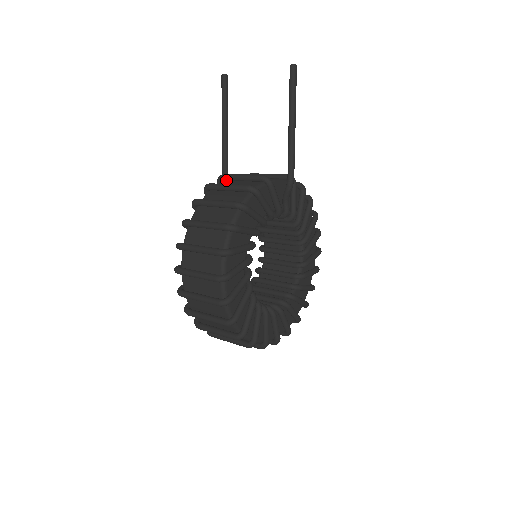
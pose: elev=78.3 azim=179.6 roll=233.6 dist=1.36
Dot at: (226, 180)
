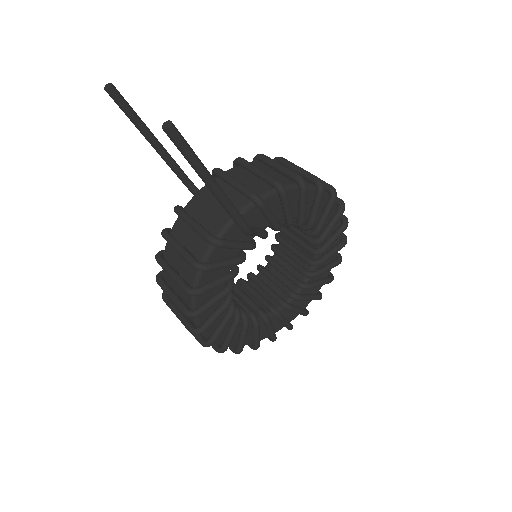
Dot at: occluded
